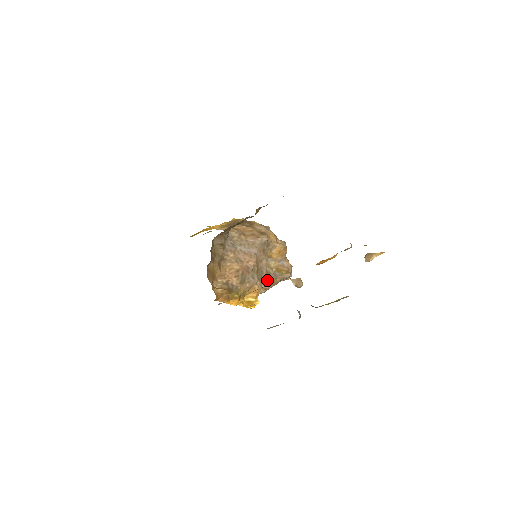
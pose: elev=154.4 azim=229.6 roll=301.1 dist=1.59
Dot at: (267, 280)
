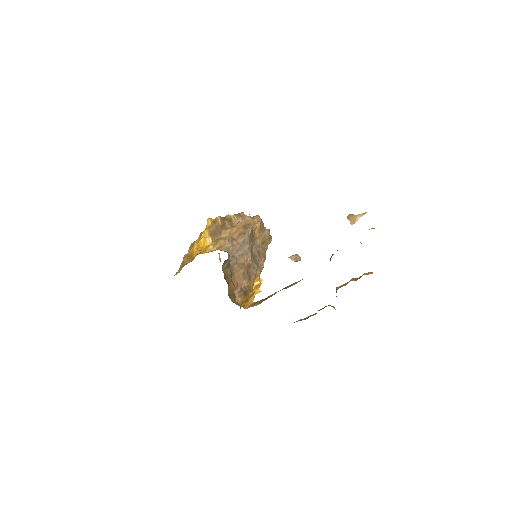
Dot at: (261, 259)
